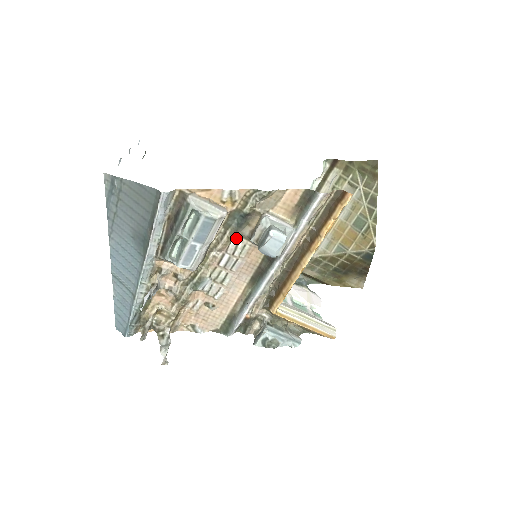
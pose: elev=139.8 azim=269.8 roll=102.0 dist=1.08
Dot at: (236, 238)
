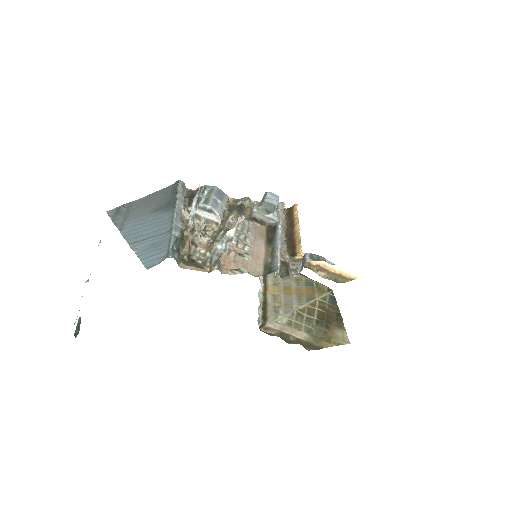
Dot at: occluded
